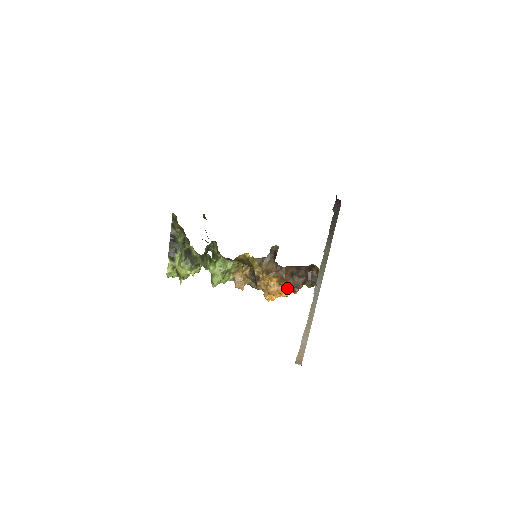
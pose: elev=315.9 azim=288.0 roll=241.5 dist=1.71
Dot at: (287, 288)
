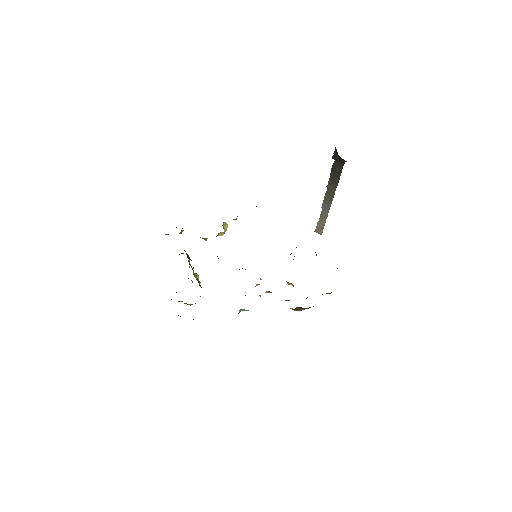
Dot at: occluded
